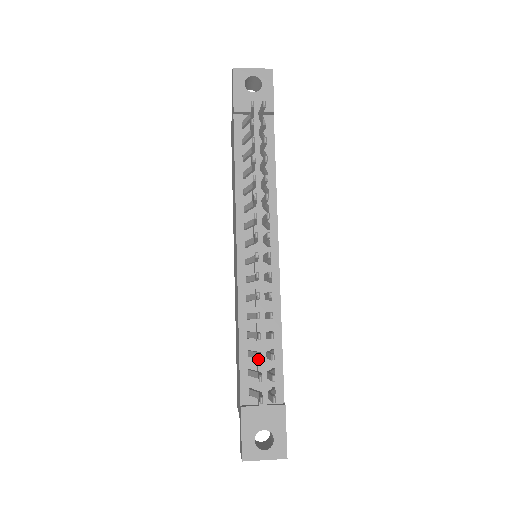
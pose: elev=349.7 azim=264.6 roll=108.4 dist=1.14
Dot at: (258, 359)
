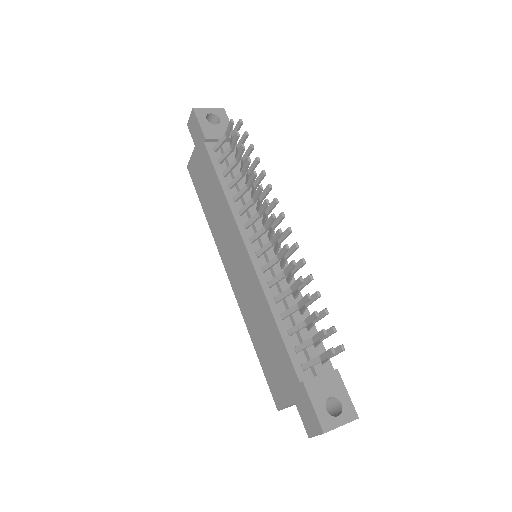
Dot at: (316, 315)
